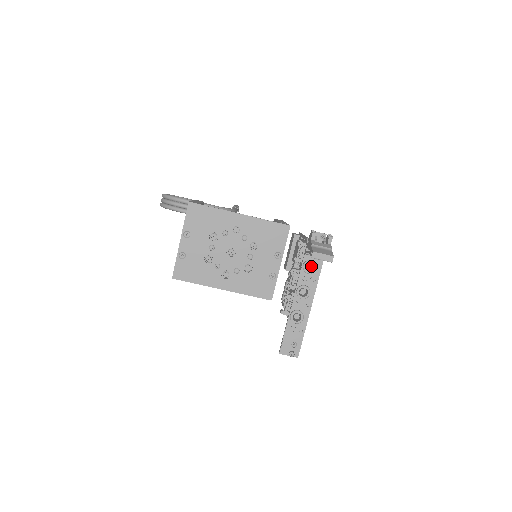
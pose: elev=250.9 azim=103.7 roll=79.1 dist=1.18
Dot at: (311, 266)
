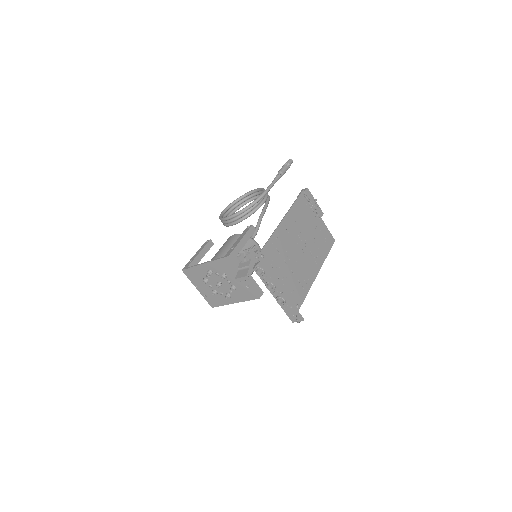
Dot at: (261, 270)
